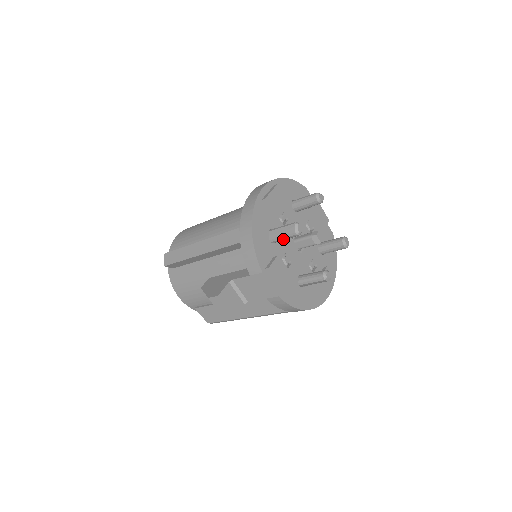
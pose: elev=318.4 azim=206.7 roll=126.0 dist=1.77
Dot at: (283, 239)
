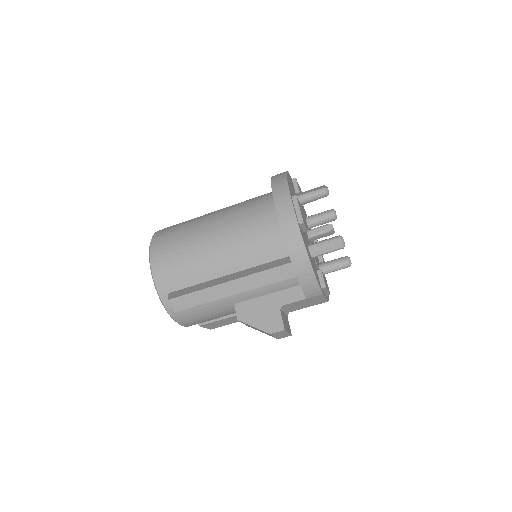
Dot at: (326, 253)
